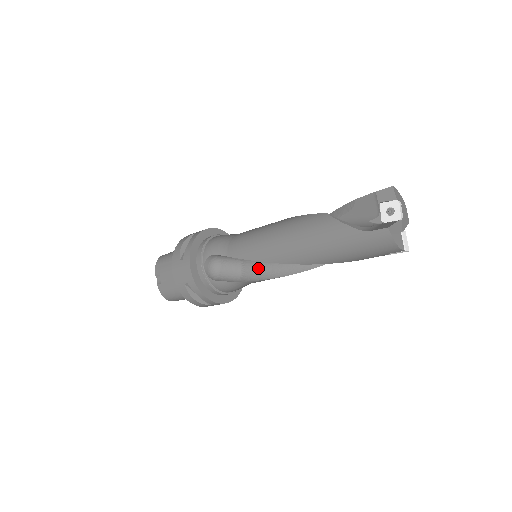
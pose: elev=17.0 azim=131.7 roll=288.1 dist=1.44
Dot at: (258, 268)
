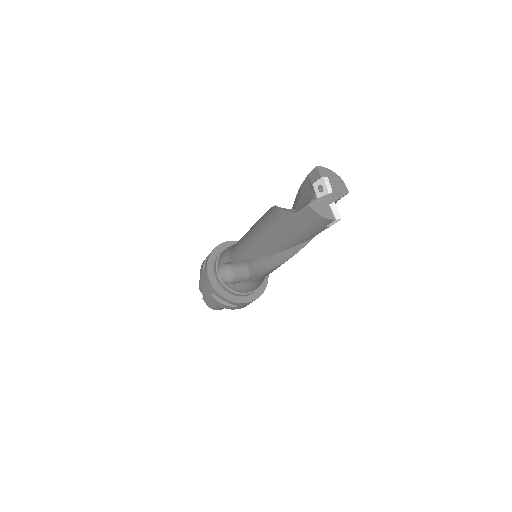
Dot at: (258, 266)
